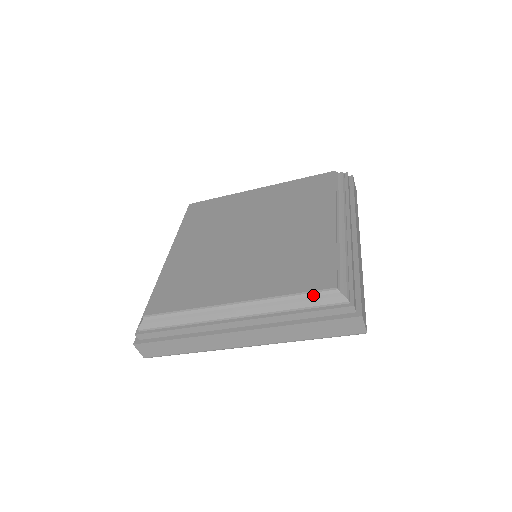
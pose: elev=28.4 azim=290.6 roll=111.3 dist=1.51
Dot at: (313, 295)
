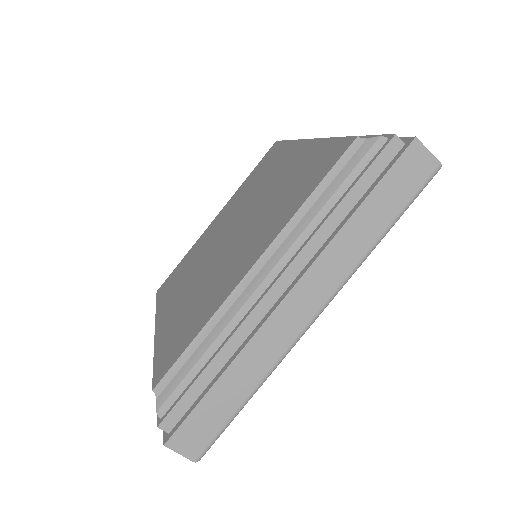
Dot at: (339, 170)
